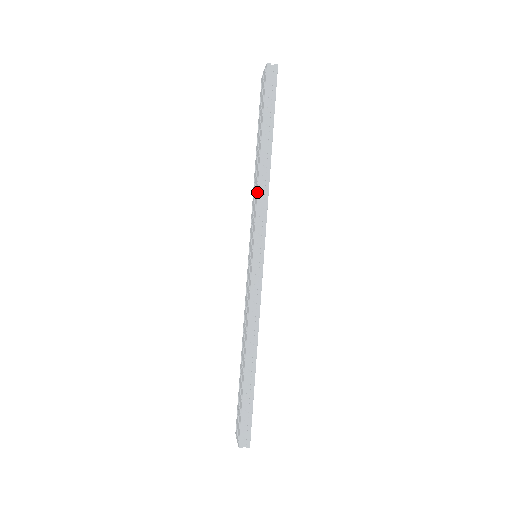
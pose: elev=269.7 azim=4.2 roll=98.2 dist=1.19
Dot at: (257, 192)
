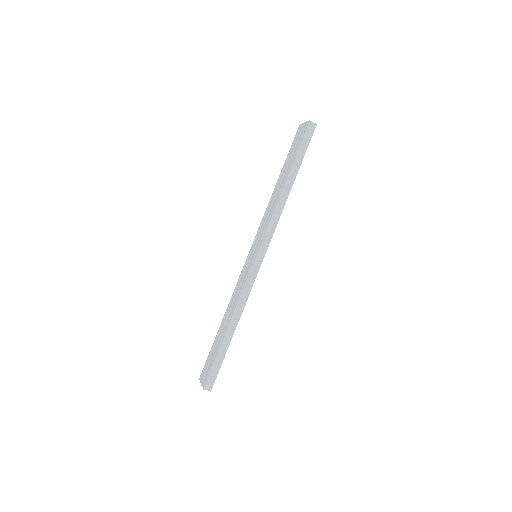
Dot at: (273, 212)
